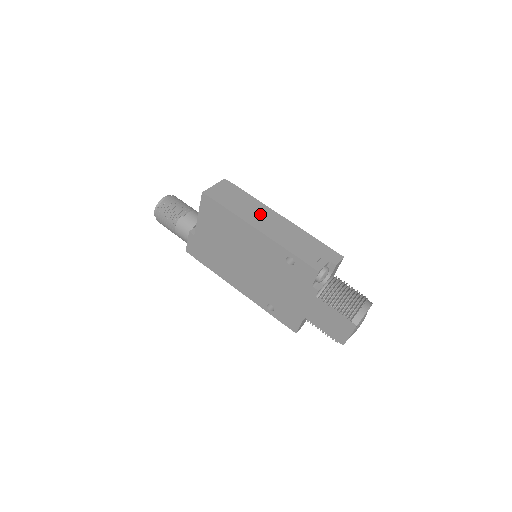
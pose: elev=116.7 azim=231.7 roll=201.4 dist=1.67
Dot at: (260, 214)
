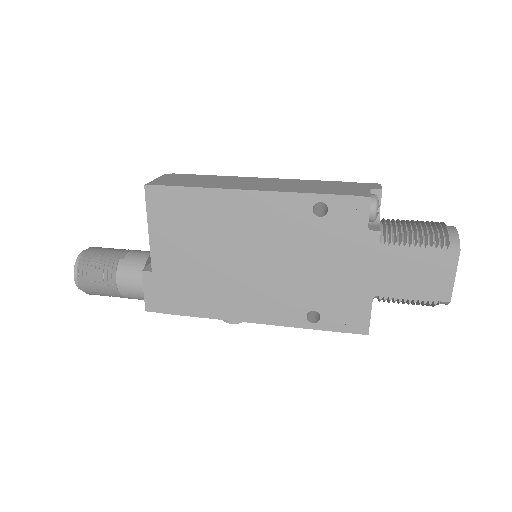
Dot at: (240, 182)
